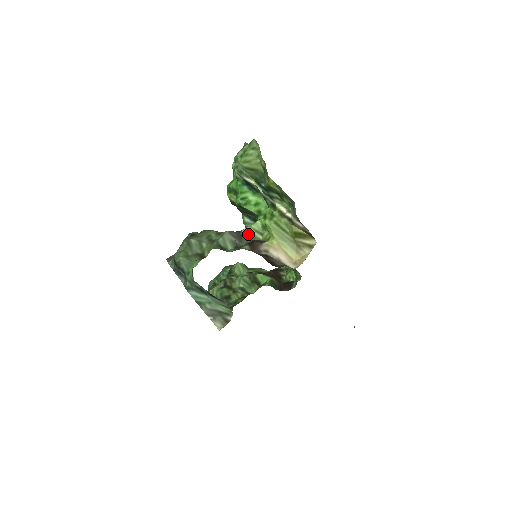
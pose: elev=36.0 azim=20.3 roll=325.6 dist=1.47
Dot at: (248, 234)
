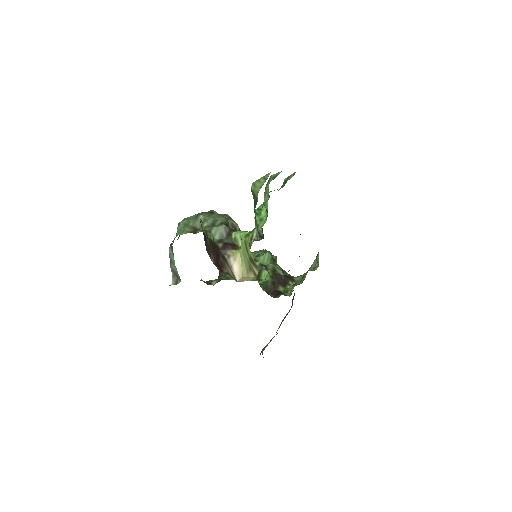
Dot at: (235, 237)
